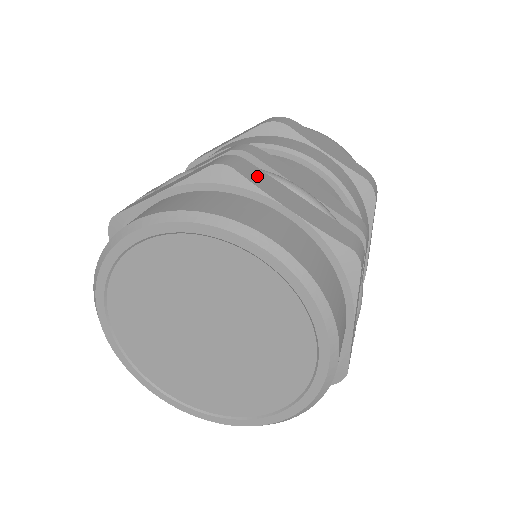
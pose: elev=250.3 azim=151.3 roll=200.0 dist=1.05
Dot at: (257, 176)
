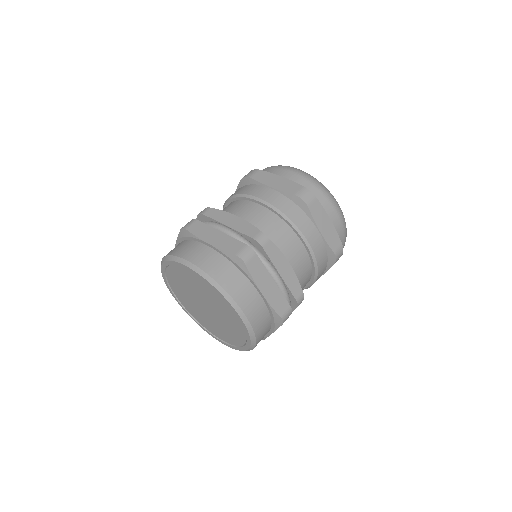
Dot at: (198, 228)
